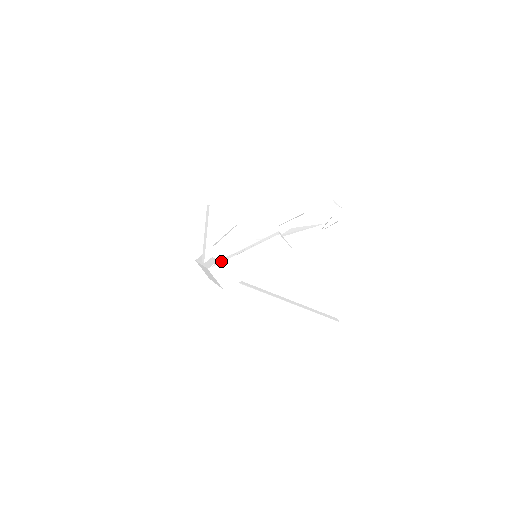
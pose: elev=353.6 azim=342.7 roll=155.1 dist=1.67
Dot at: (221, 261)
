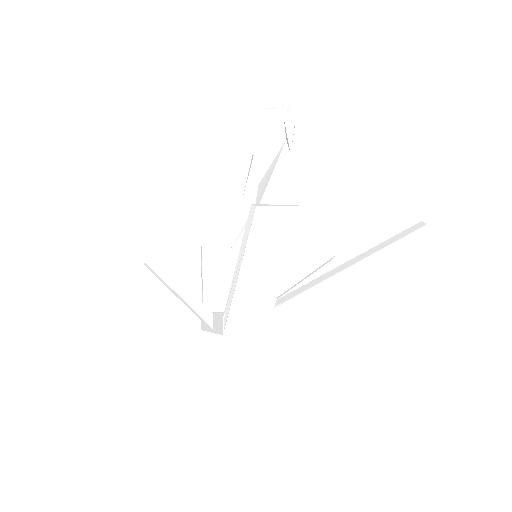
Dot at: (227, 310)
